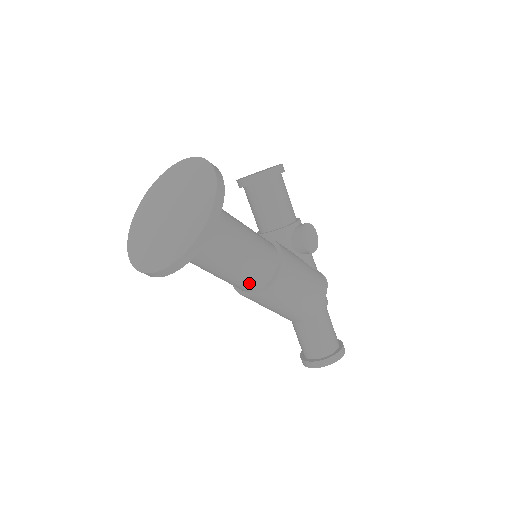
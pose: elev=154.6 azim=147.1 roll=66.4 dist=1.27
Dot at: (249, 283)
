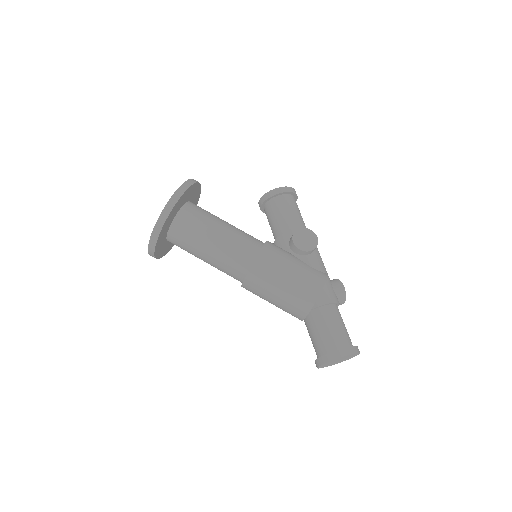
Dot at: (234, 270)
